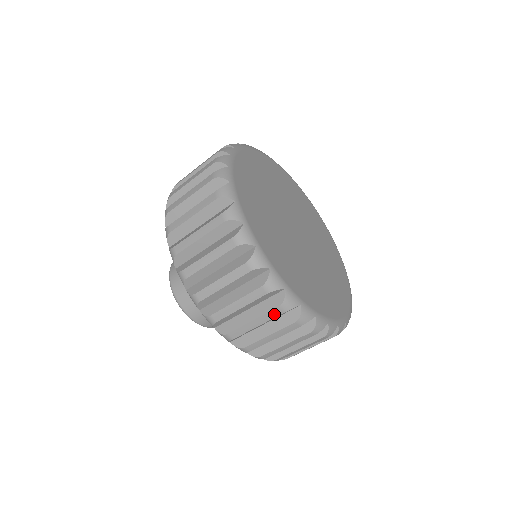
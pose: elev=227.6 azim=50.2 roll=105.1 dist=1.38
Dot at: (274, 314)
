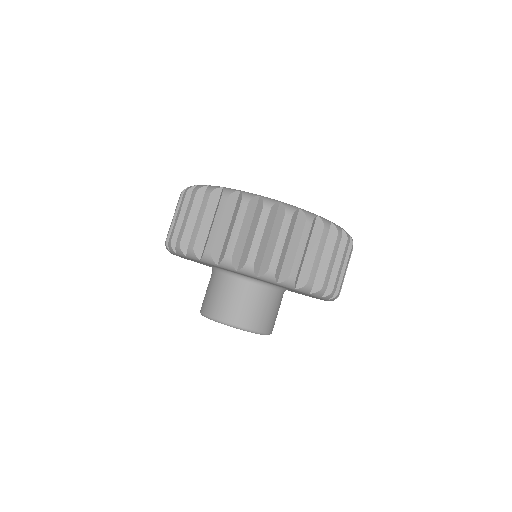
Dot at: (223, 205)
